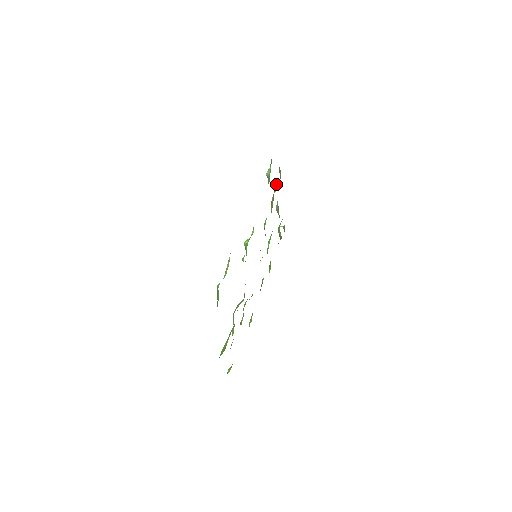
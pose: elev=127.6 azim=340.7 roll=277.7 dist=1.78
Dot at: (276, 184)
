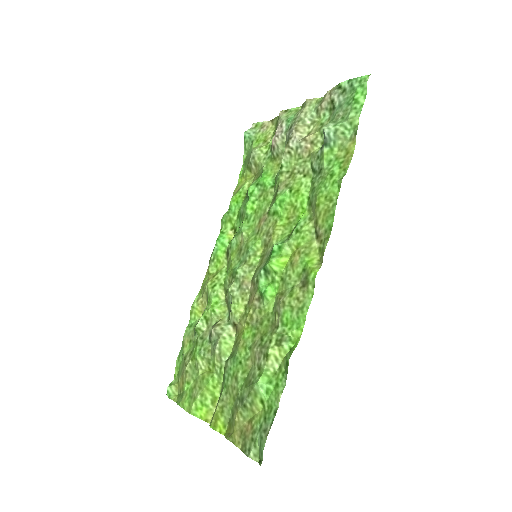
Dot at: (318, 138)
